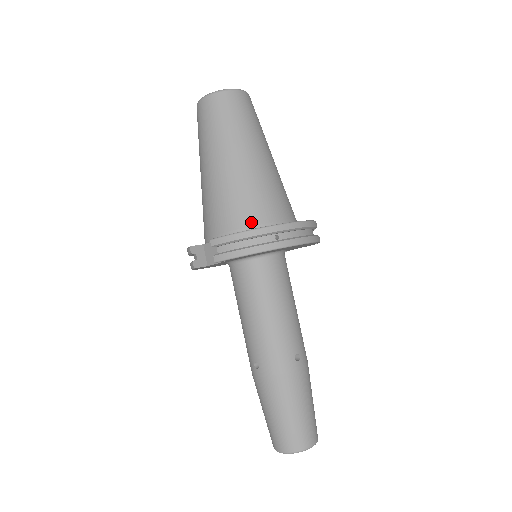
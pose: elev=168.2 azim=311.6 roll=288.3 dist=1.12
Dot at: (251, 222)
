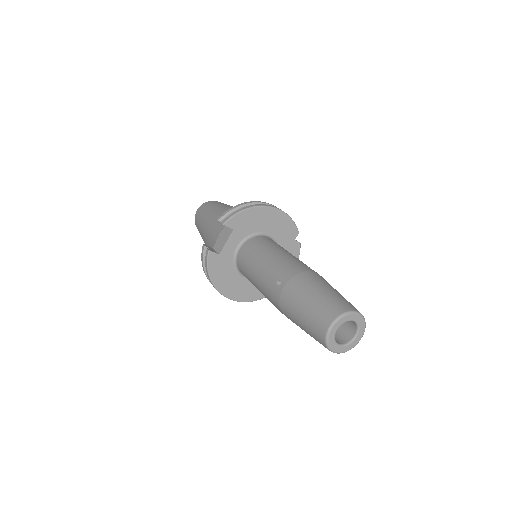
Dot at: occluded
